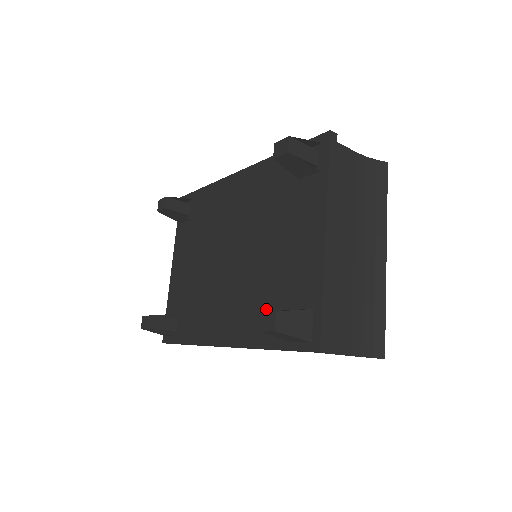
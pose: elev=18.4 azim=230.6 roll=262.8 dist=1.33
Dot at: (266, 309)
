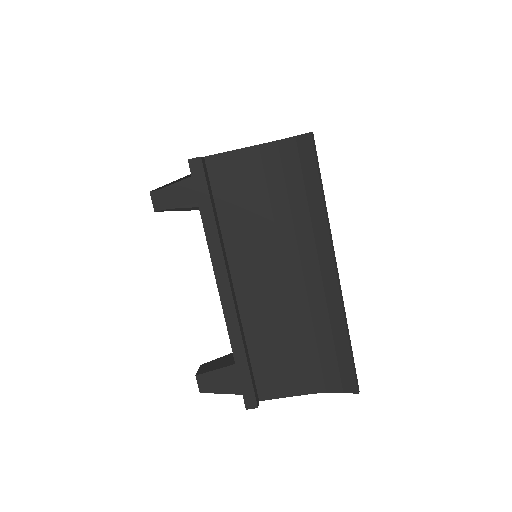
Dot at: occluded
